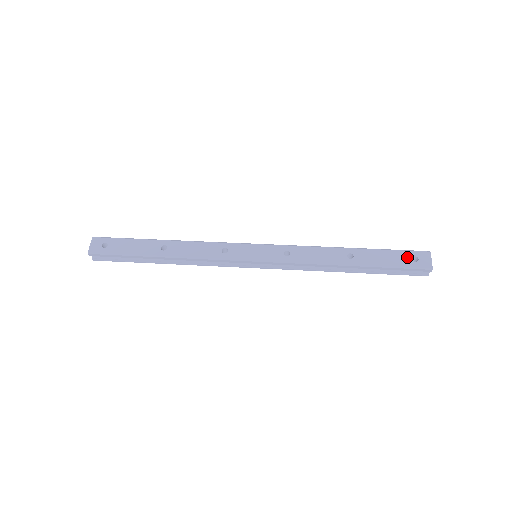
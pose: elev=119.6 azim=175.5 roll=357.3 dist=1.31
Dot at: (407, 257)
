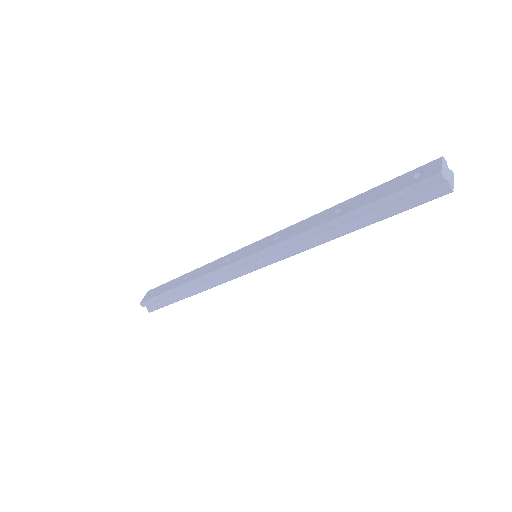
Dot at: (407, 178)
